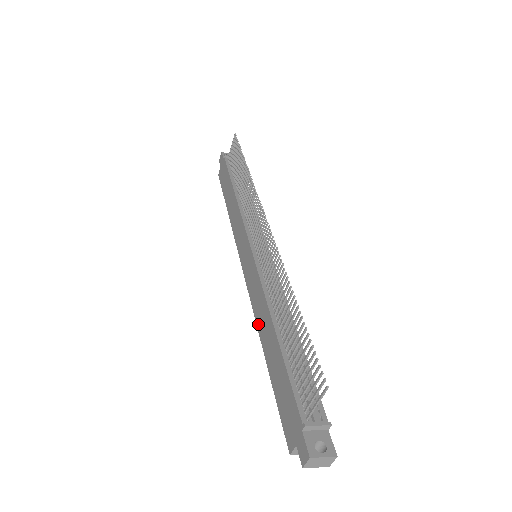
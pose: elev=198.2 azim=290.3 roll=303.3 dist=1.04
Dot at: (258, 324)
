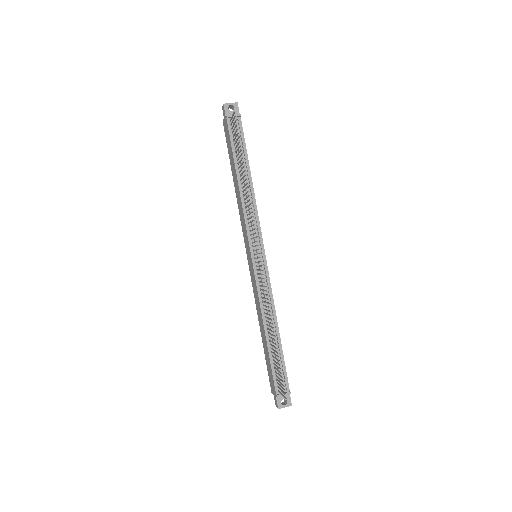
Dot at: (257, 312)
